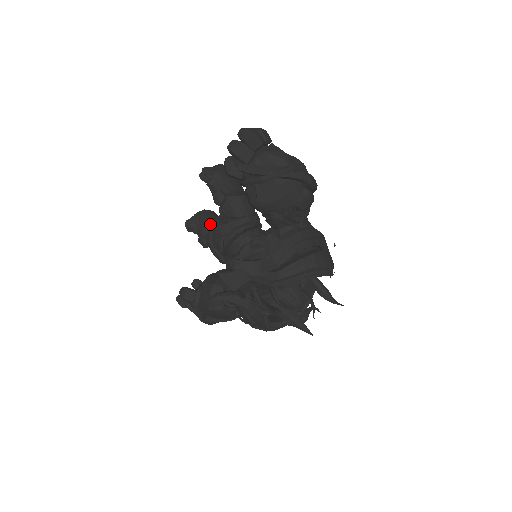
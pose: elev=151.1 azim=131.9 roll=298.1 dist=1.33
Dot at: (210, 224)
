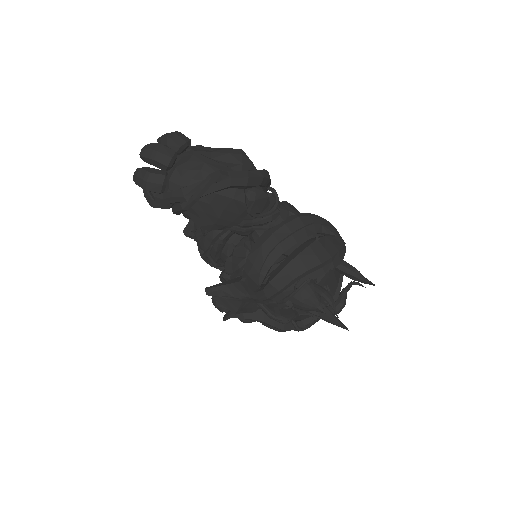
Dot at: occluded
